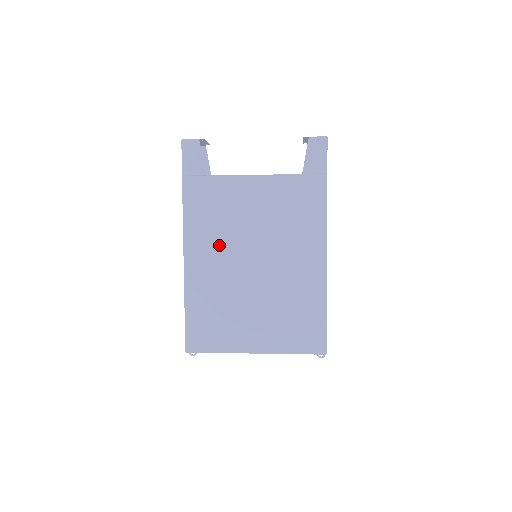
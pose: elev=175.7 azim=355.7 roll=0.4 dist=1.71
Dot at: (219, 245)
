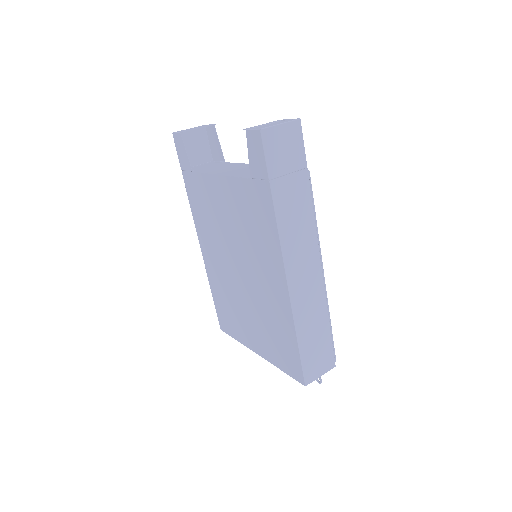
Dot at: (215, 244)
